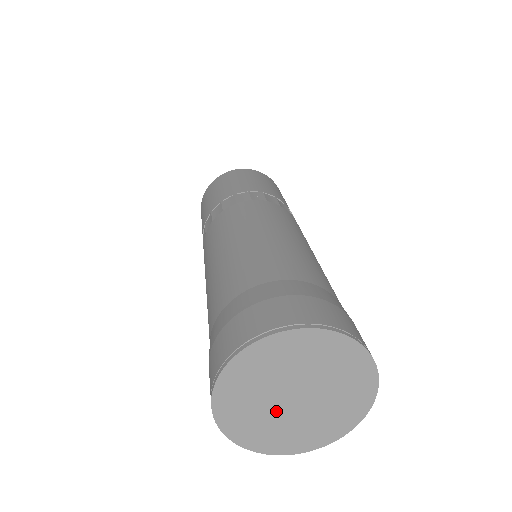
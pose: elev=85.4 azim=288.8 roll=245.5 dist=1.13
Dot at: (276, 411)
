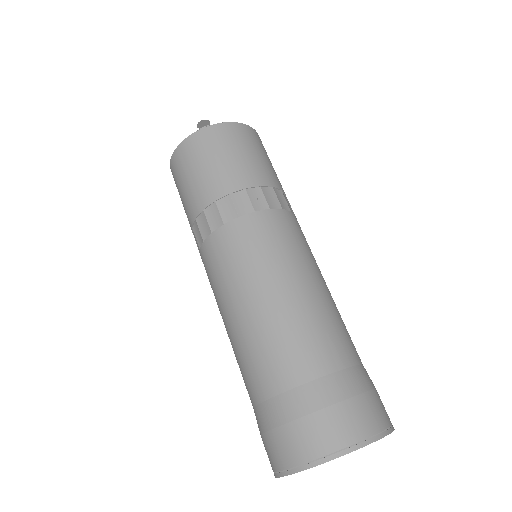
Dot at: occluded
